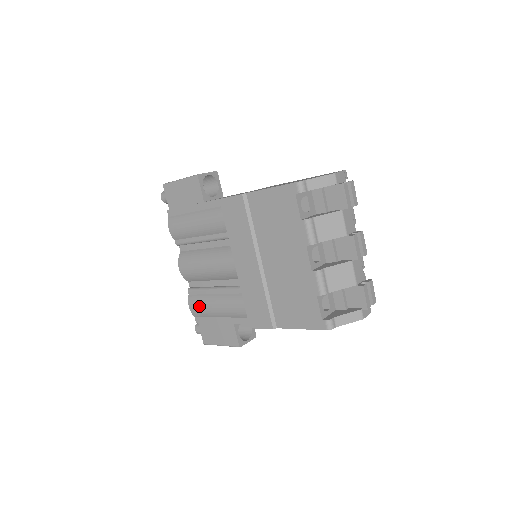
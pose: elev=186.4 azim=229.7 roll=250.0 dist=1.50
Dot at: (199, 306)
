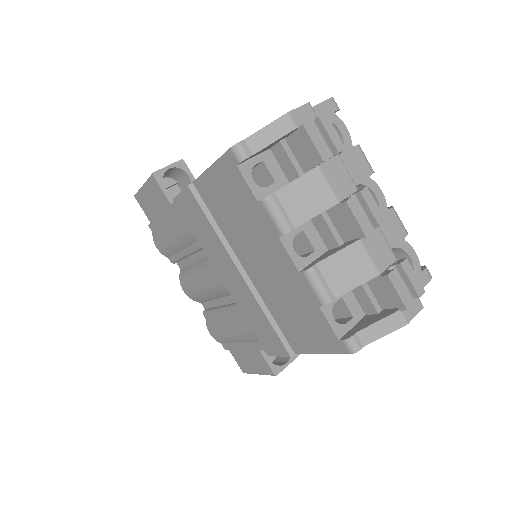
Dot at: (217, 332)
